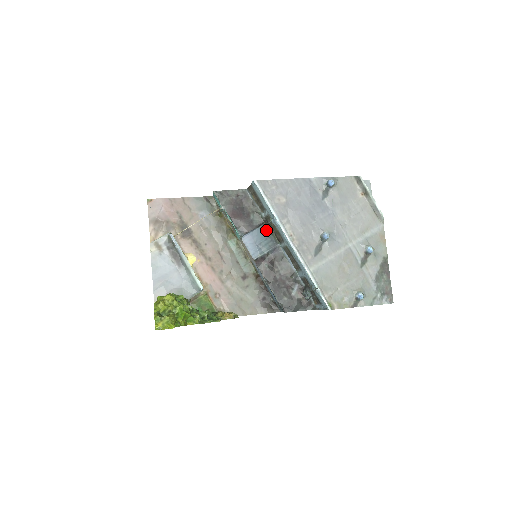
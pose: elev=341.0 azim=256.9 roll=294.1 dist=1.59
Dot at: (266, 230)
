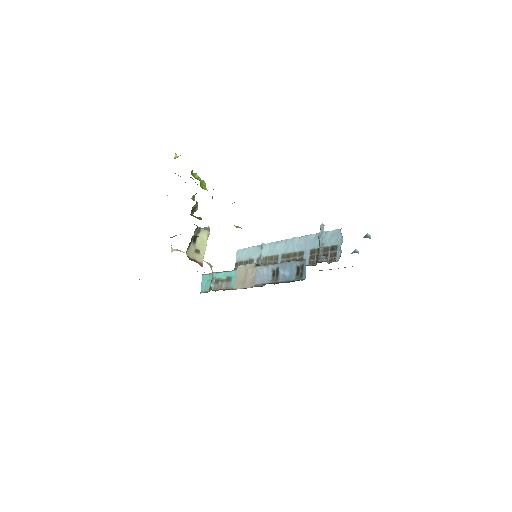
Dot at: occluded
